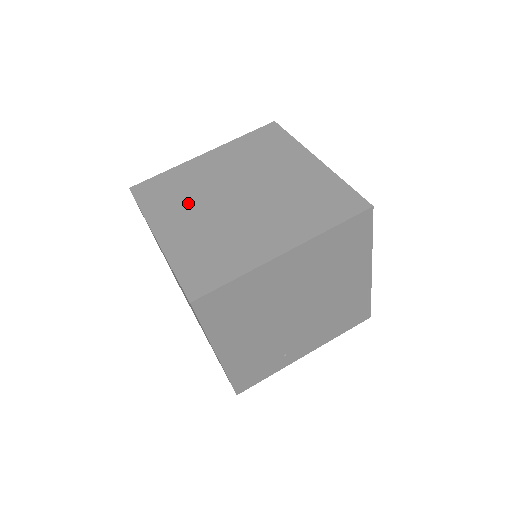
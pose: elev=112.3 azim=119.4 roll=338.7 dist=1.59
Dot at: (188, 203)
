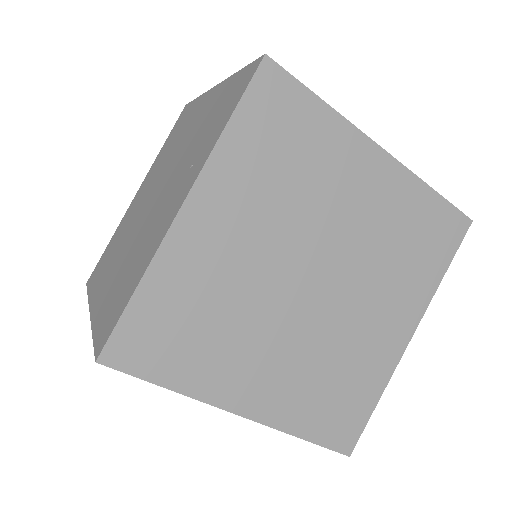
Dot at: (243, 334)
